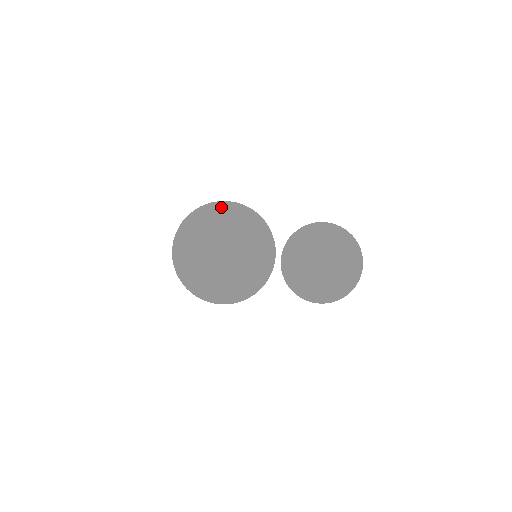
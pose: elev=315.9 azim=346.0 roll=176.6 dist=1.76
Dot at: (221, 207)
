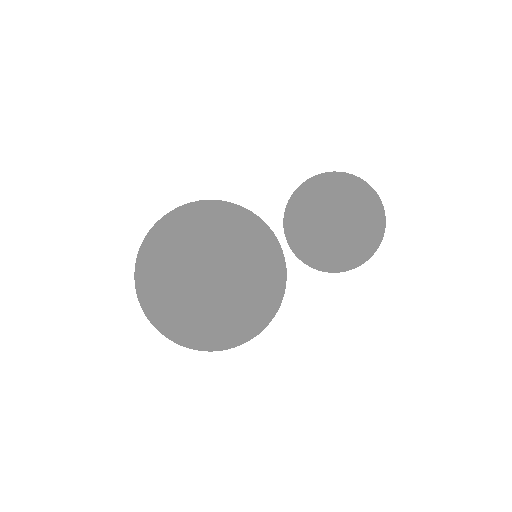
Dot at: (222, 244)
